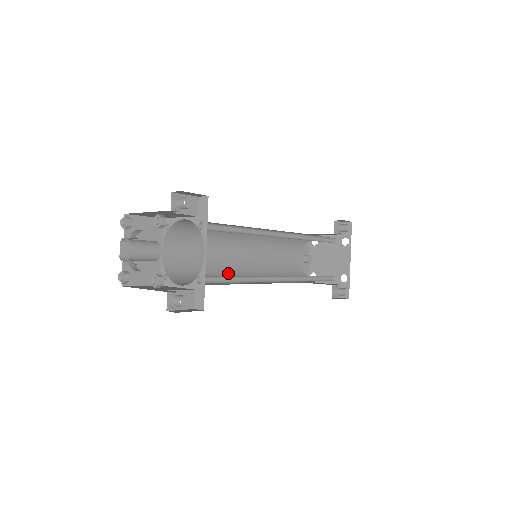
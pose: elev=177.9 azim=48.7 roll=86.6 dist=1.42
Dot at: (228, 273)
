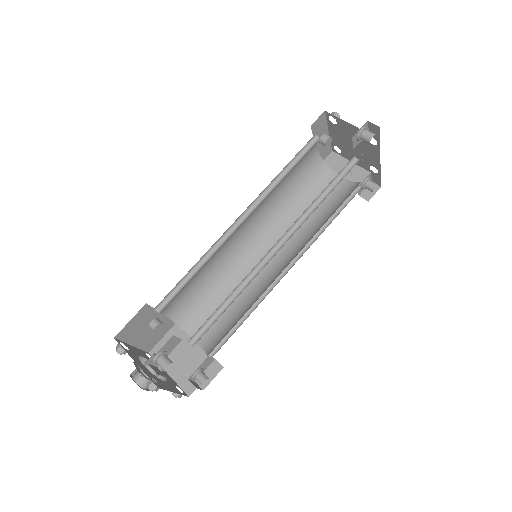
Dot at: (233, 263)
